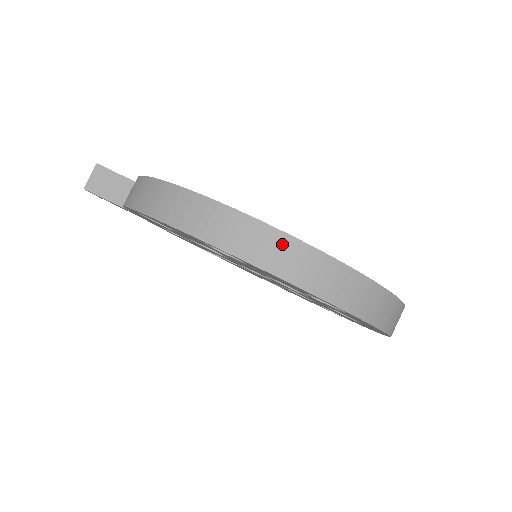
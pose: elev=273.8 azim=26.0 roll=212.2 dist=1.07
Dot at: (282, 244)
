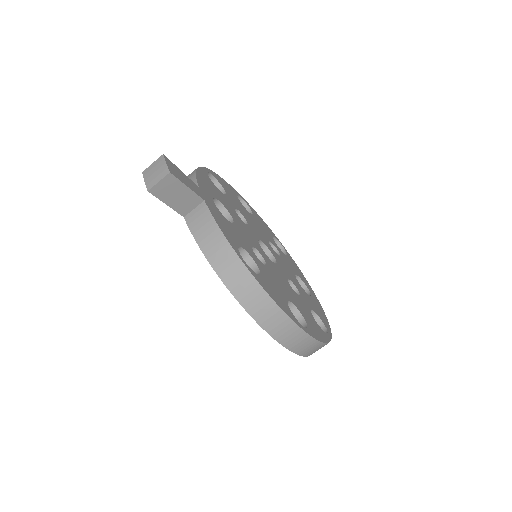
Dot at: (316, 346)
